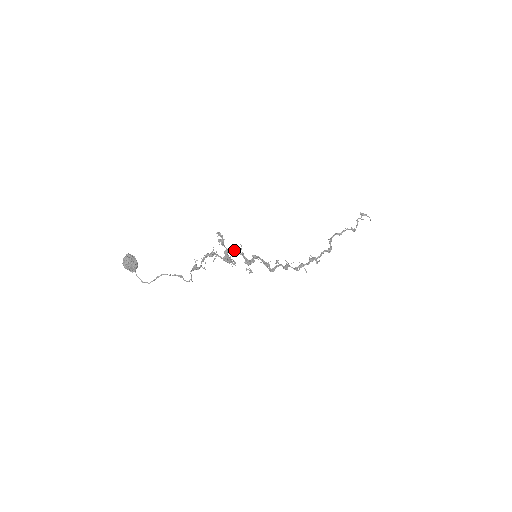
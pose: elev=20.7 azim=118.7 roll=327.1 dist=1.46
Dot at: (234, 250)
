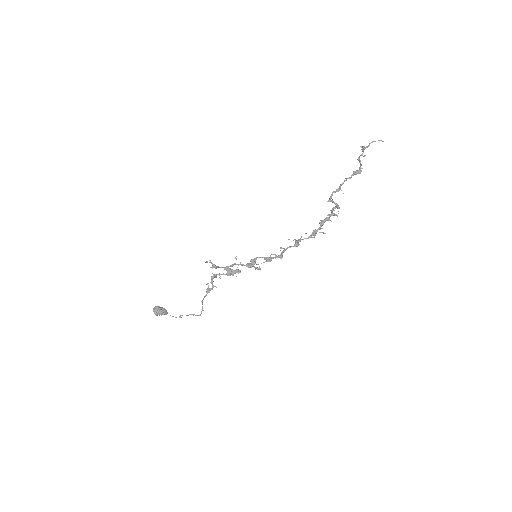
Dot at: (231, 265)
